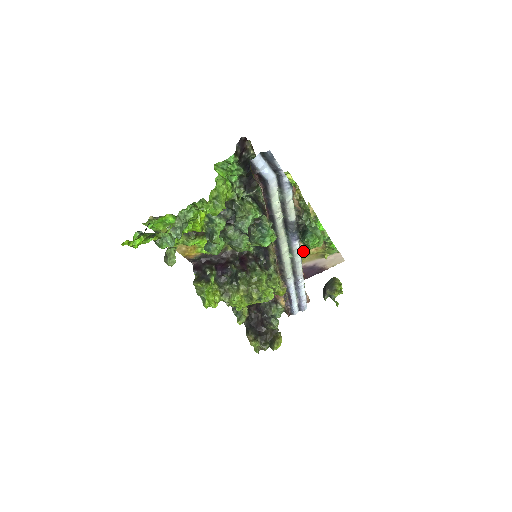
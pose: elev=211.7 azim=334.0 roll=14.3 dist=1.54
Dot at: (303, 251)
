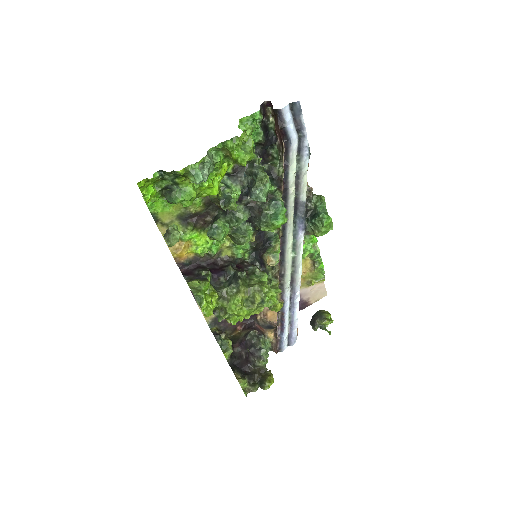
Dot at: occluded
